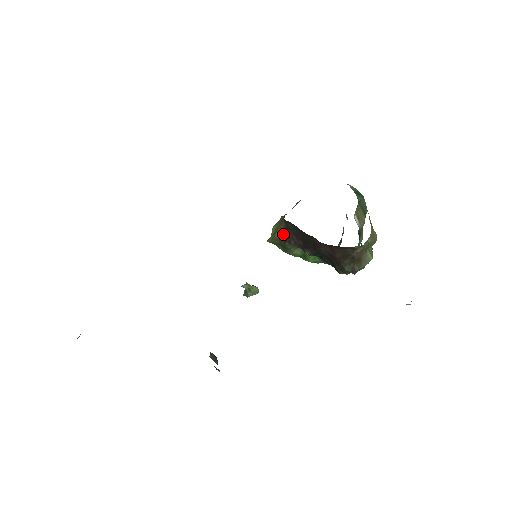
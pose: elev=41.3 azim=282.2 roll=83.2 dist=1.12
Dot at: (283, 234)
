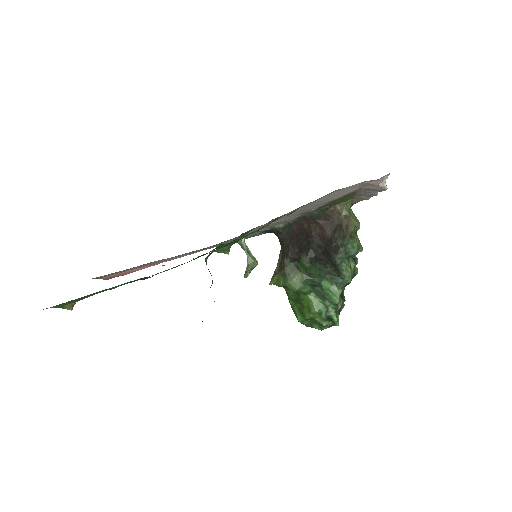
Dot at: (282, 260)
